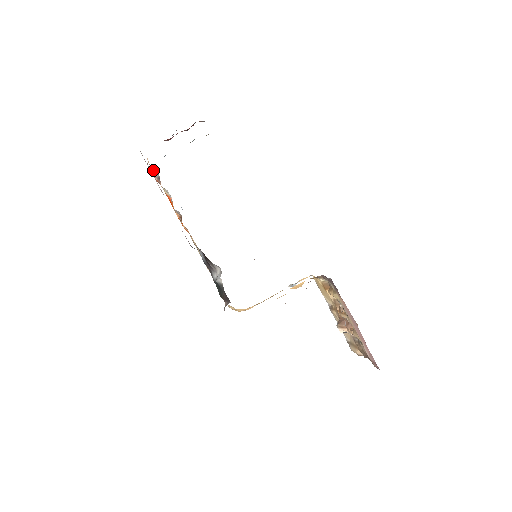
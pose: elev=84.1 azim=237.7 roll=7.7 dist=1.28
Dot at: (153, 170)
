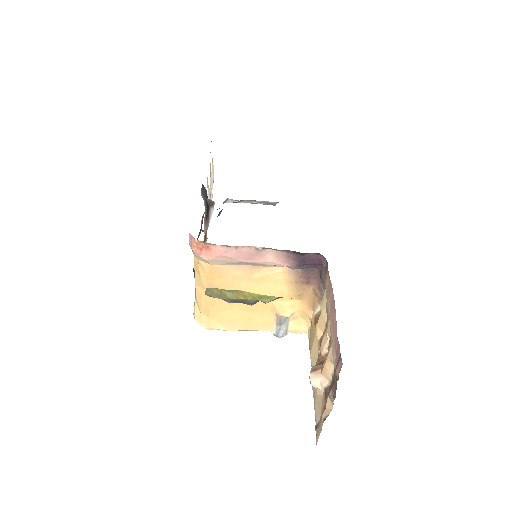
Dot at: (212, 172)
